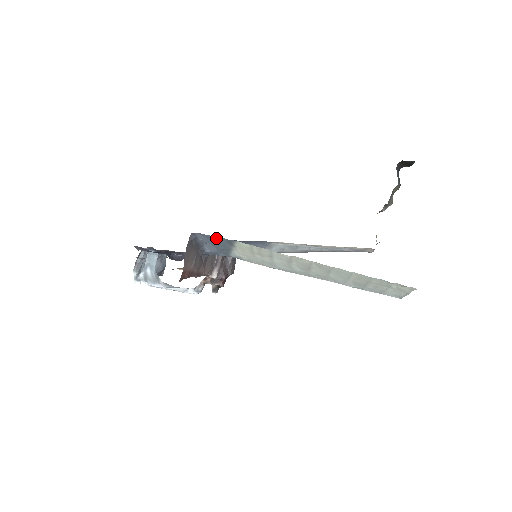
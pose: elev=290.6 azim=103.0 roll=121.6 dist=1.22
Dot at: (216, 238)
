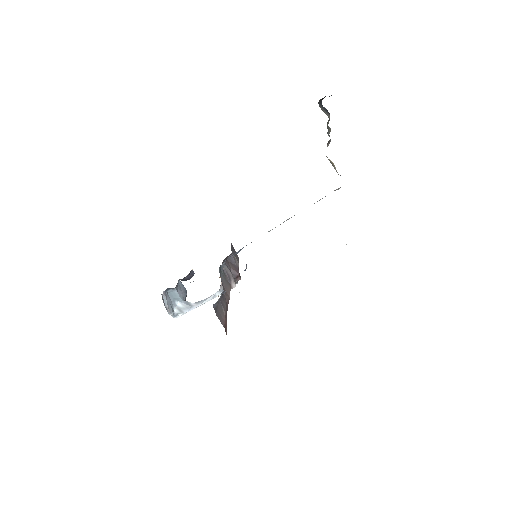
Dot at: occluded
